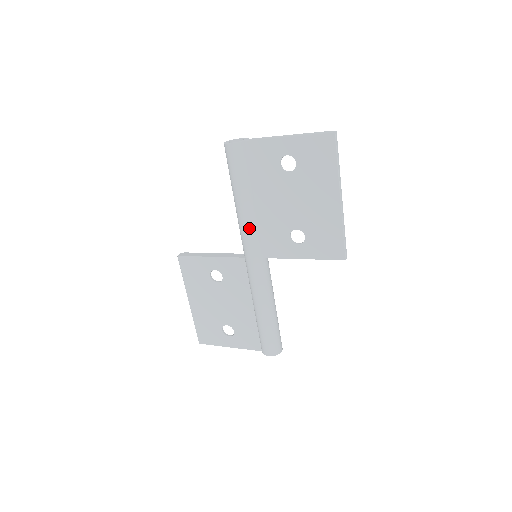
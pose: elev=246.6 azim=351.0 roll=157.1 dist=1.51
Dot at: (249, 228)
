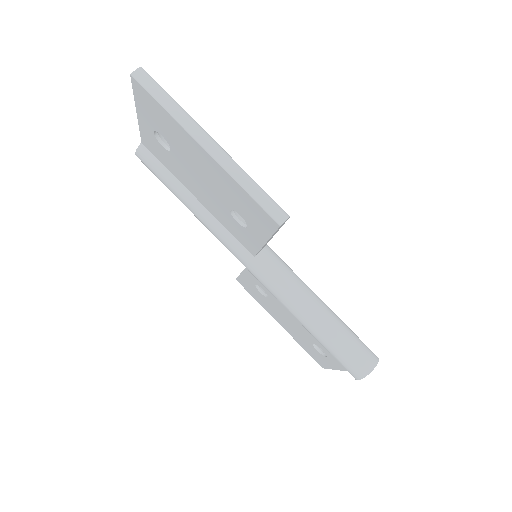
Dot at: (213, 231)
